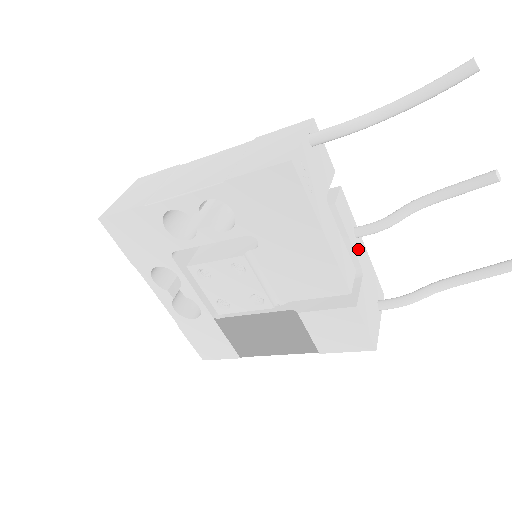
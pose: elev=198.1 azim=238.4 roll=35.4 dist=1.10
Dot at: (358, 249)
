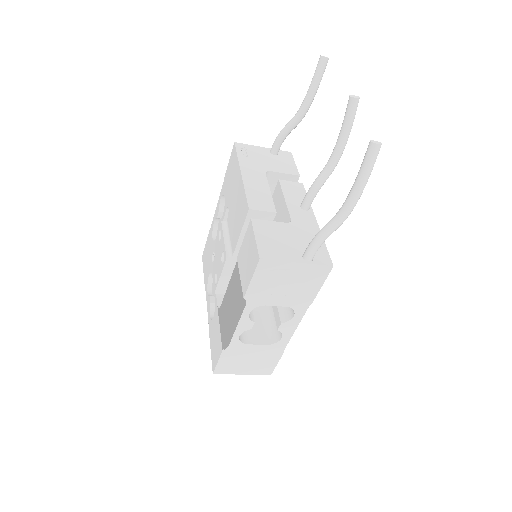
Dot at: (298, 213)
